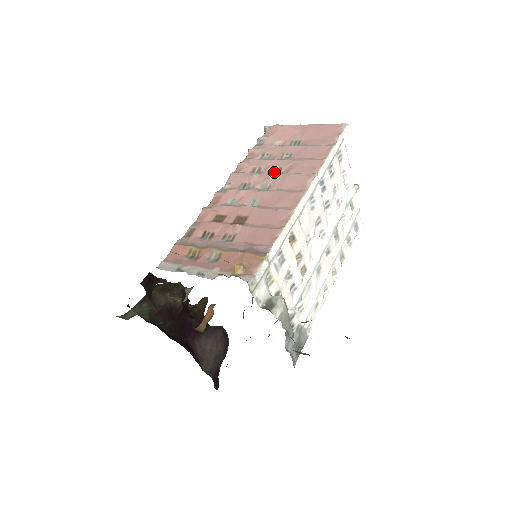
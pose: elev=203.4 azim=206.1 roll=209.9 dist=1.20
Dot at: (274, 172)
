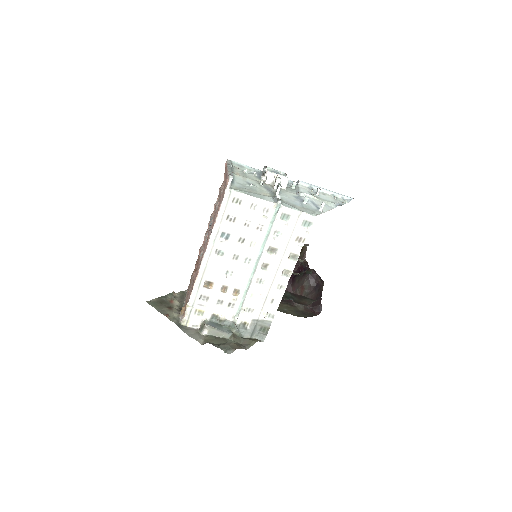
Dot at: occluded
